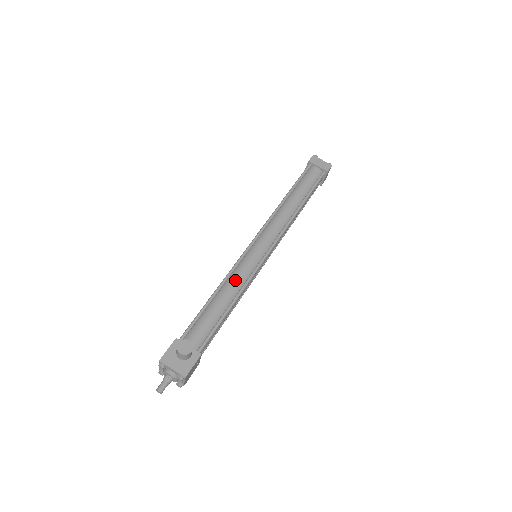
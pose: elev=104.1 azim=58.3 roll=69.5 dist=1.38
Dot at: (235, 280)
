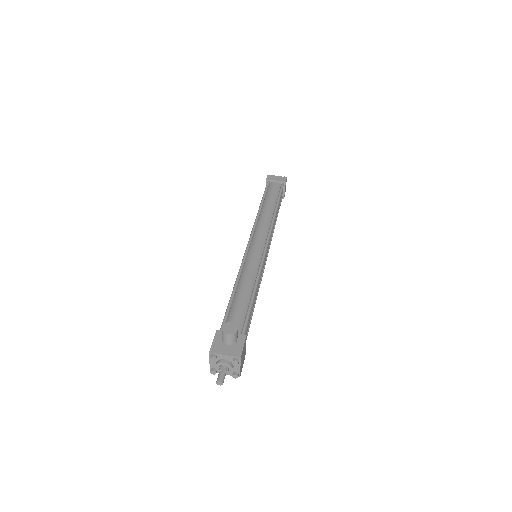
Dot at: (248, 274)
